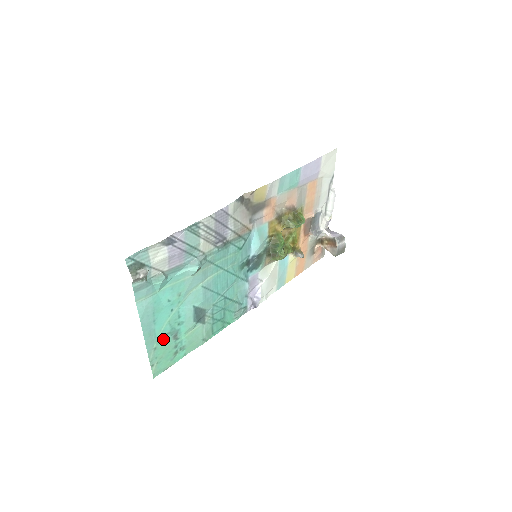
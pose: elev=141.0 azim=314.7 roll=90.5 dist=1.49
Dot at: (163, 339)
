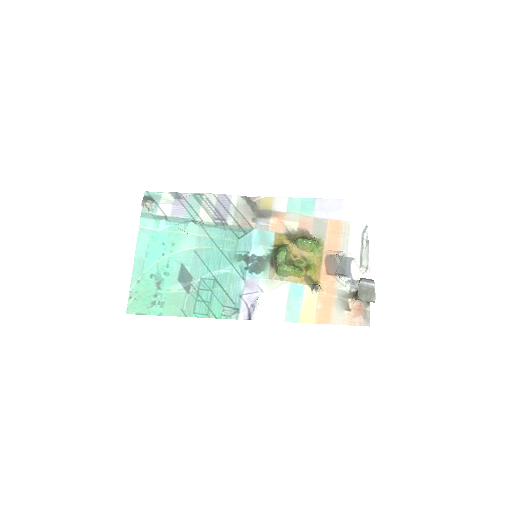
Dot at: (148, 278)
